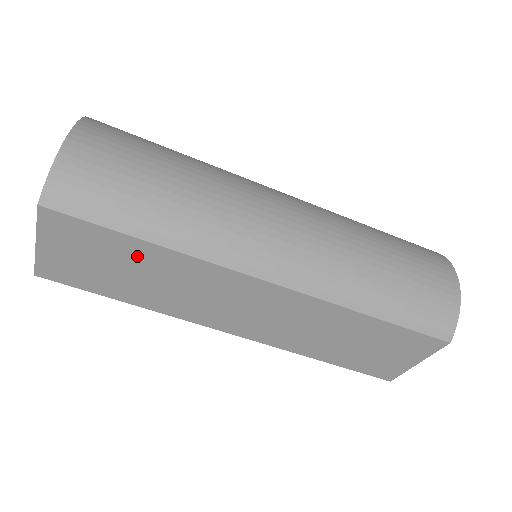
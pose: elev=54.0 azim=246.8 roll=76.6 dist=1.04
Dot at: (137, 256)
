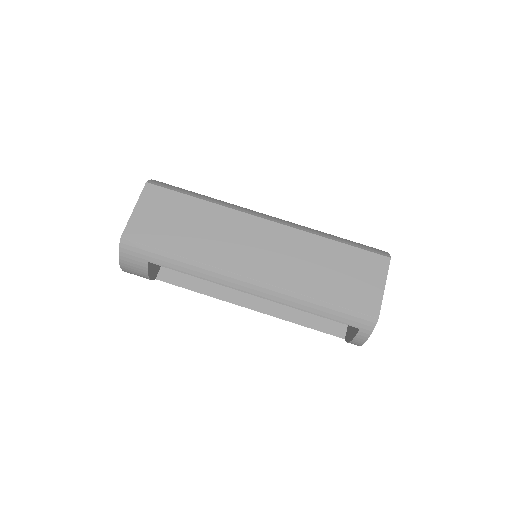
Dot at: (192, 210)
